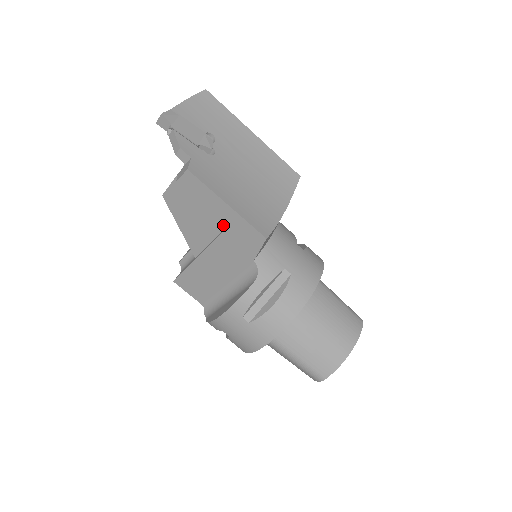
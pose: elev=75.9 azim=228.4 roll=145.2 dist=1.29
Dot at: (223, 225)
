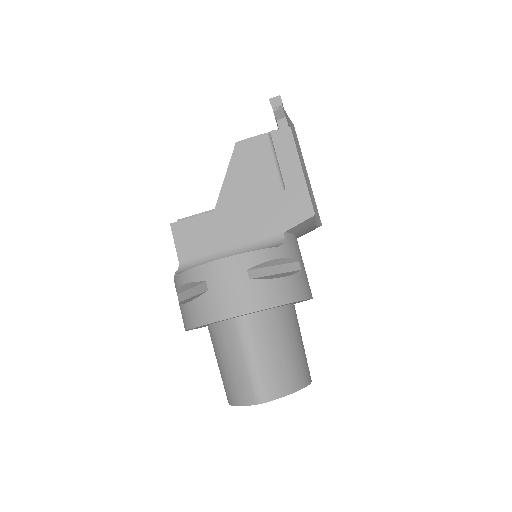
Dot at: (274, 192)
